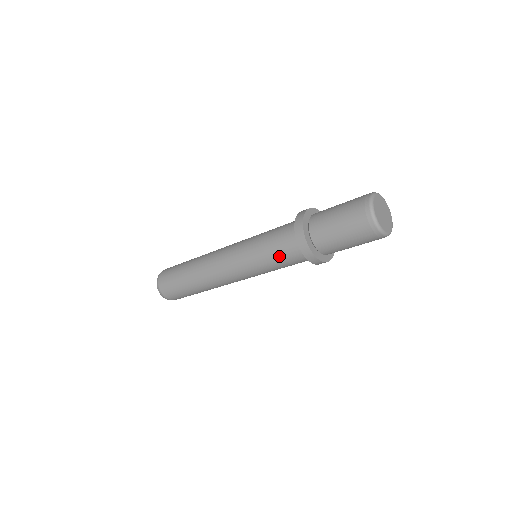
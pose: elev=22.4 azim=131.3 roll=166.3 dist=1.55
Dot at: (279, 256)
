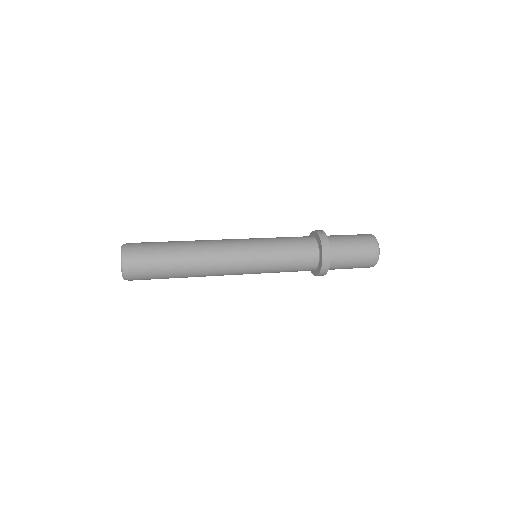
Dot at: (295, 263)
